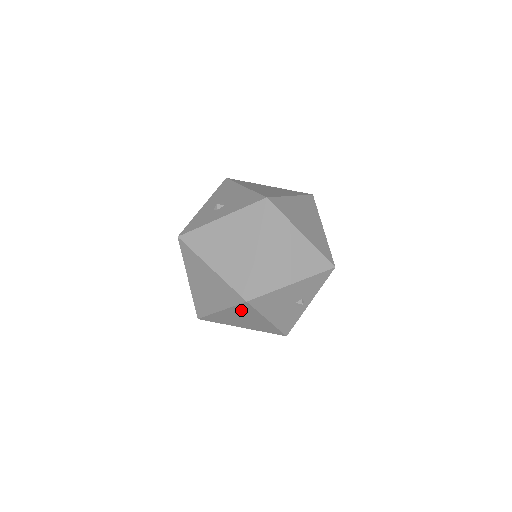
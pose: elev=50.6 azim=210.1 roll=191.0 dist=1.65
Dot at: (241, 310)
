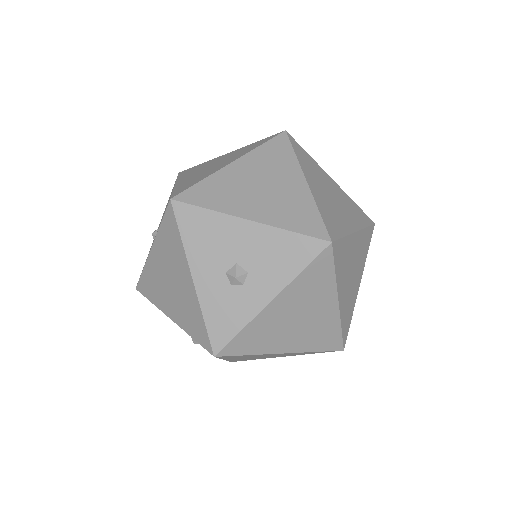
Dot at: occluded
